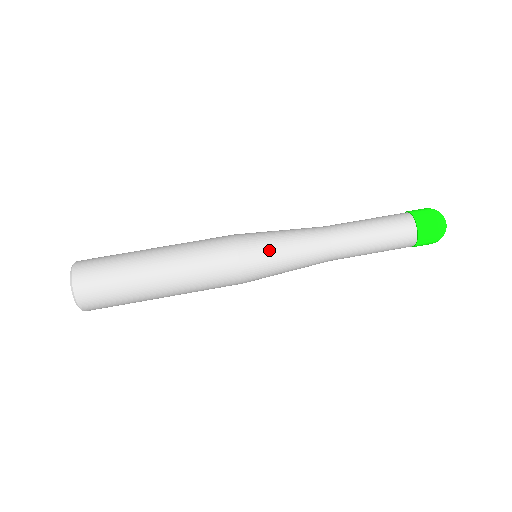
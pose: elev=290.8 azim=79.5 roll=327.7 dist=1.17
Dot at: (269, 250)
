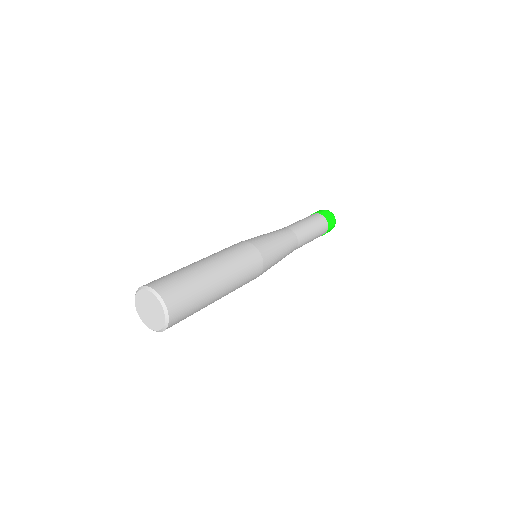
Dot at: (268, 241)
